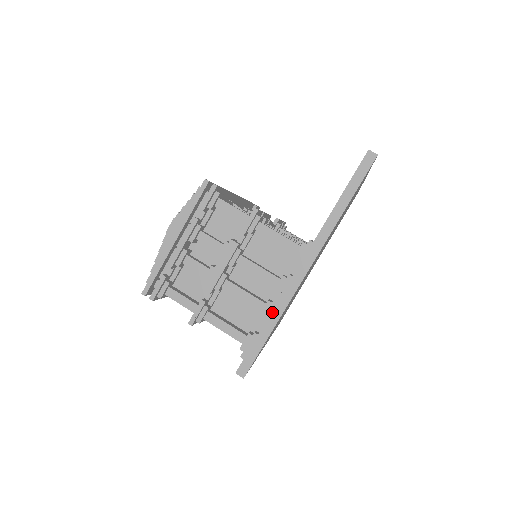
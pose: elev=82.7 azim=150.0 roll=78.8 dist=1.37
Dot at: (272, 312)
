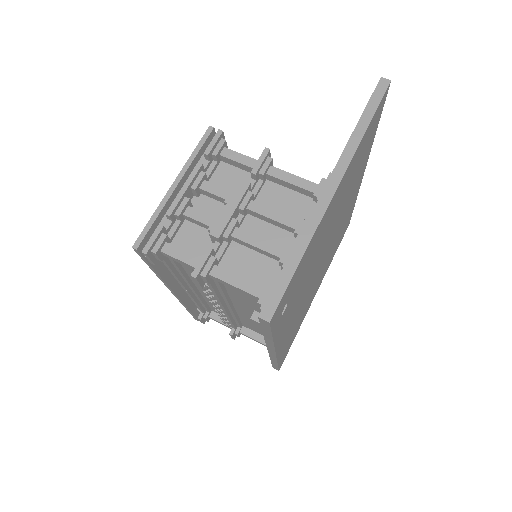
Dot at: (299, 238)
